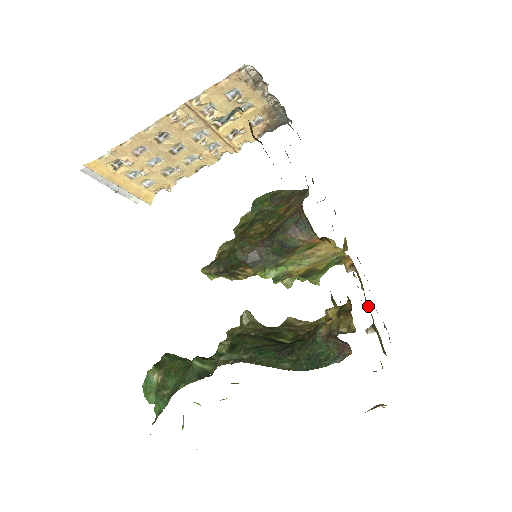
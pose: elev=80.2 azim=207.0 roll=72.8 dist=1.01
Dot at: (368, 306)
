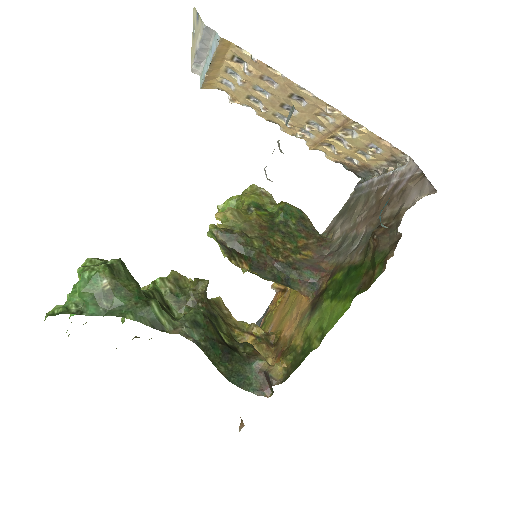
Dot at: (263, 322)
